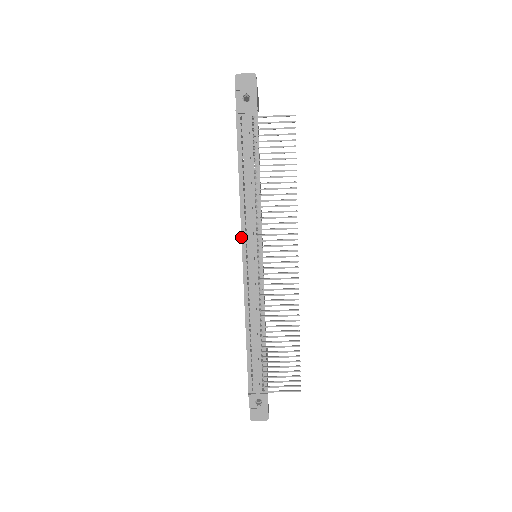
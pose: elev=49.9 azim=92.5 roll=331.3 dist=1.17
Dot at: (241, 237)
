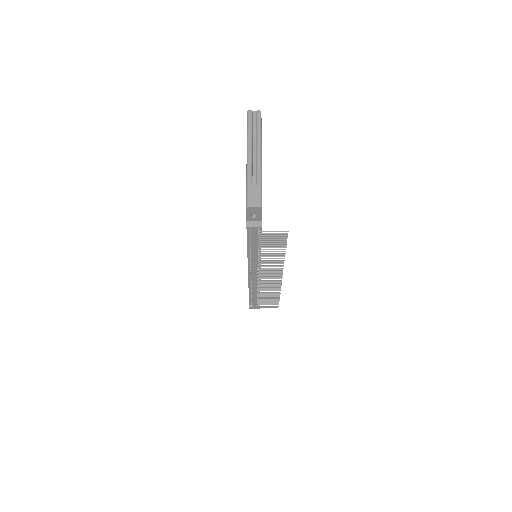
Dot at: (248, 266)
